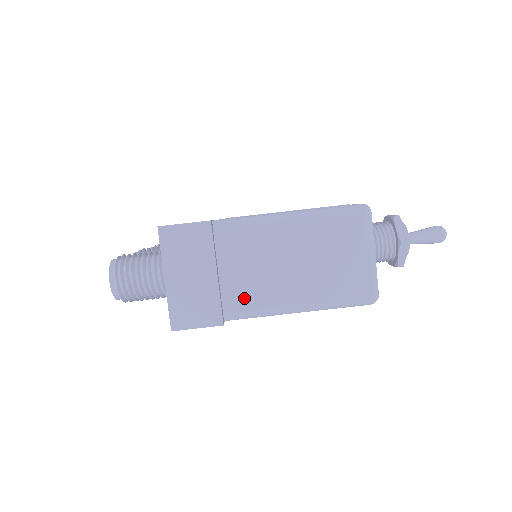
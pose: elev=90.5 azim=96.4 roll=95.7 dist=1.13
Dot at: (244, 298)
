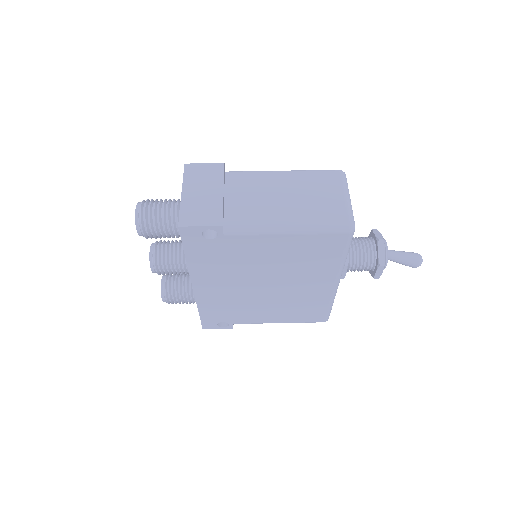
Dot at: (242, 215)
